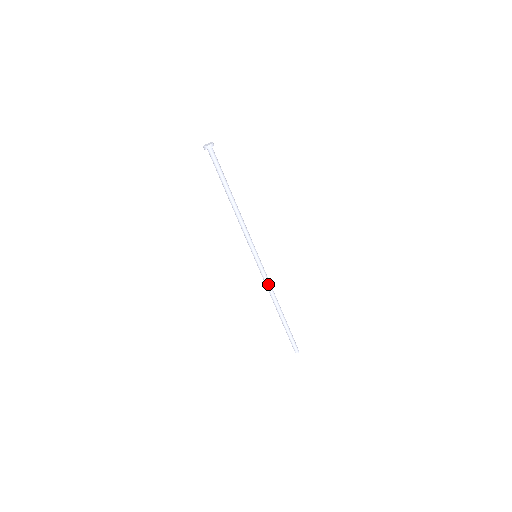
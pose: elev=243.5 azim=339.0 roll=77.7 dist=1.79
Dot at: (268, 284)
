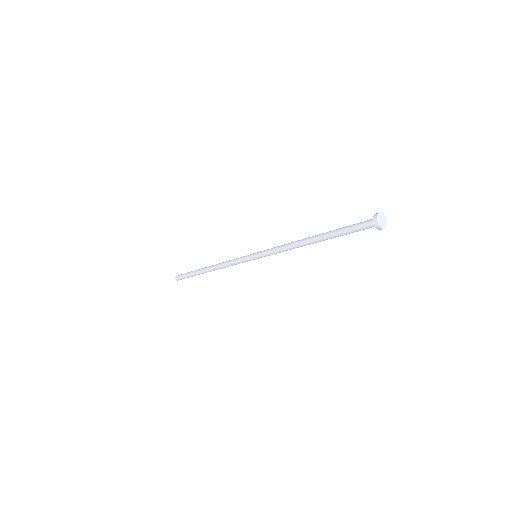
Dot at: occluded
